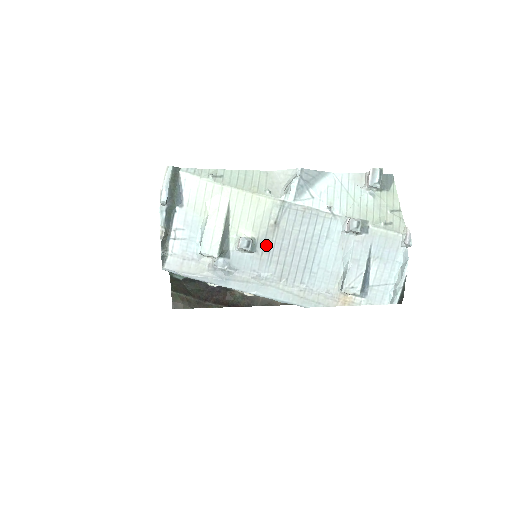
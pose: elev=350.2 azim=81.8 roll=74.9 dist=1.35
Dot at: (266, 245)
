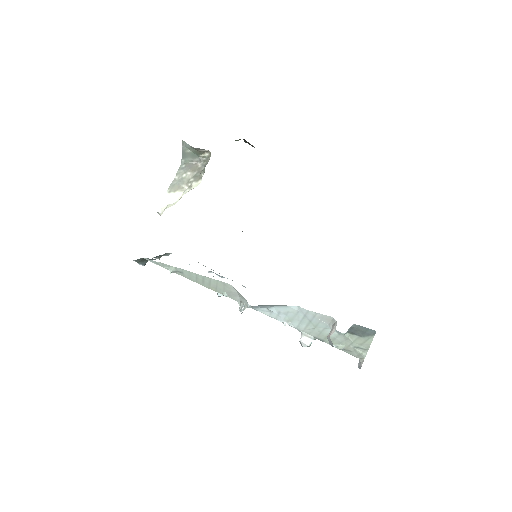
Dot at: occluded
